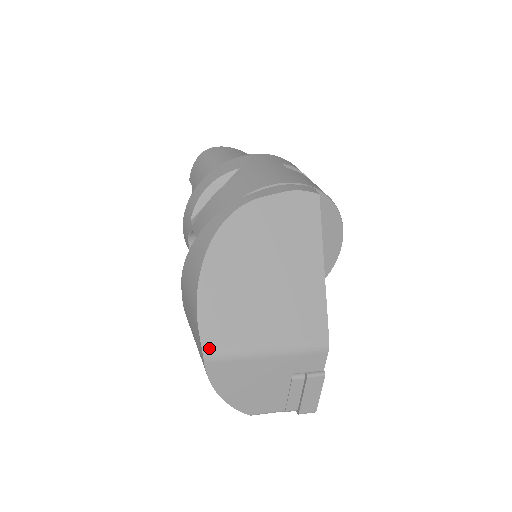
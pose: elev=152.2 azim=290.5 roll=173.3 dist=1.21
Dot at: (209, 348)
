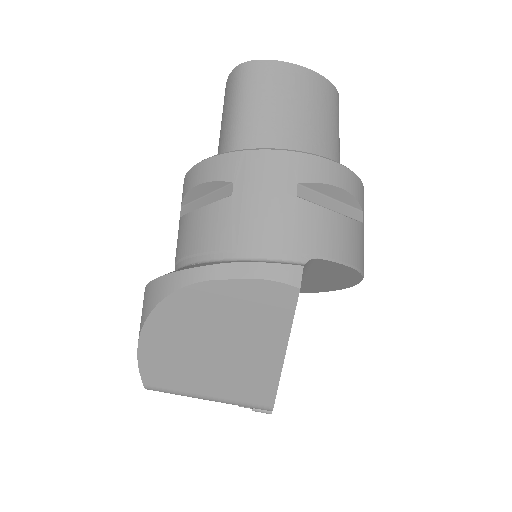
Dot at: (149, 384)
